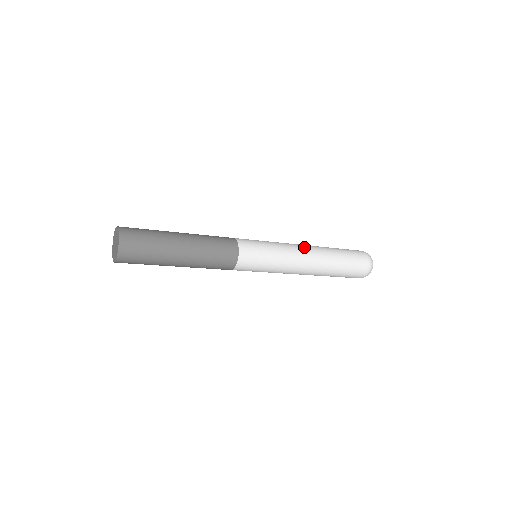
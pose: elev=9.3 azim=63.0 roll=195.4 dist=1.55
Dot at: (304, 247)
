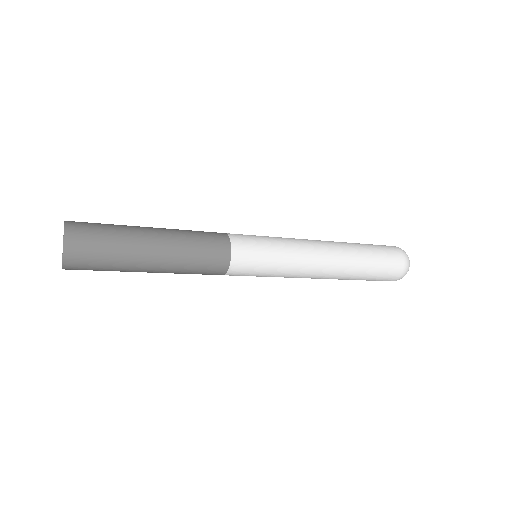
Dot at: (322, 251)
